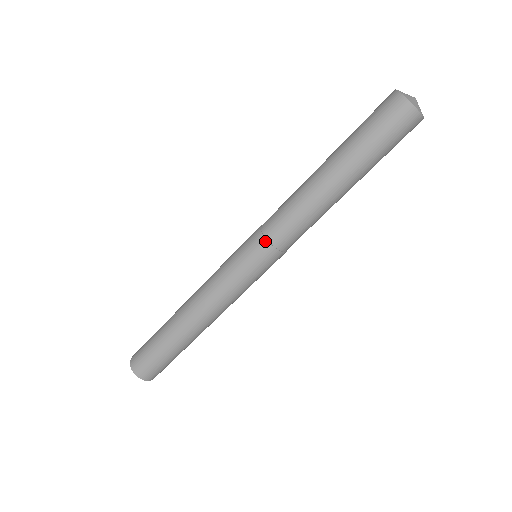
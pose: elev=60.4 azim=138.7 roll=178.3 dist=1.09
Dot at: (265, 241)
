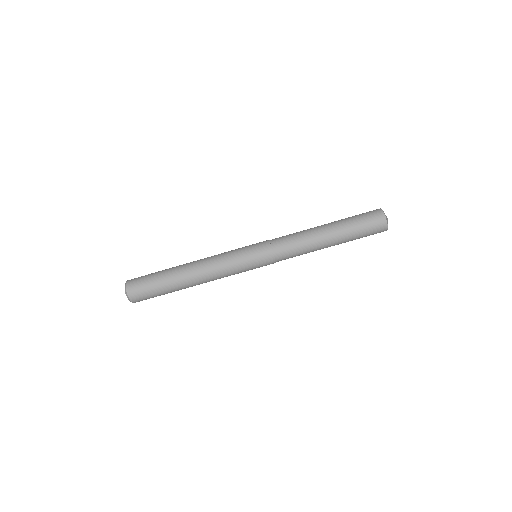
Dot at: (272, 255)
